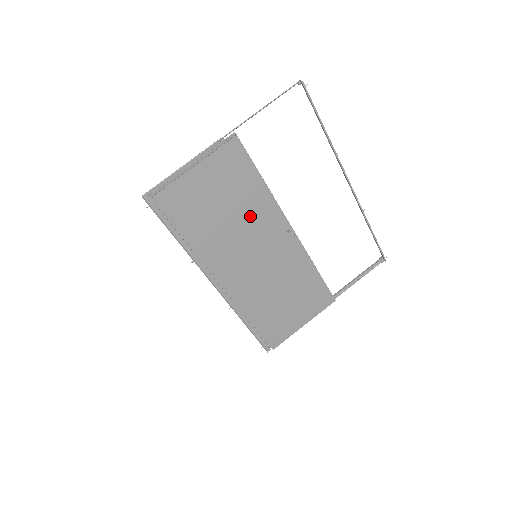
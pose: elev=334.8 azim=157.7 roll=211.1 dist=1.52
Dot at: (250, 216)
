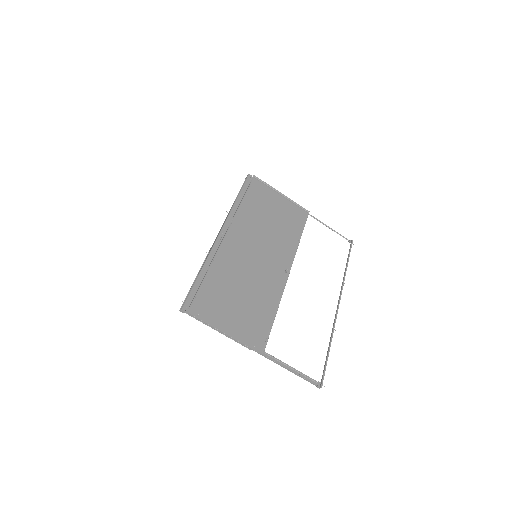
Dot at: (278, 239)
